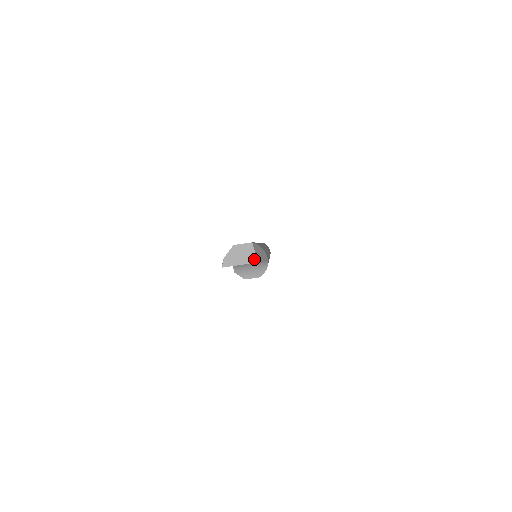
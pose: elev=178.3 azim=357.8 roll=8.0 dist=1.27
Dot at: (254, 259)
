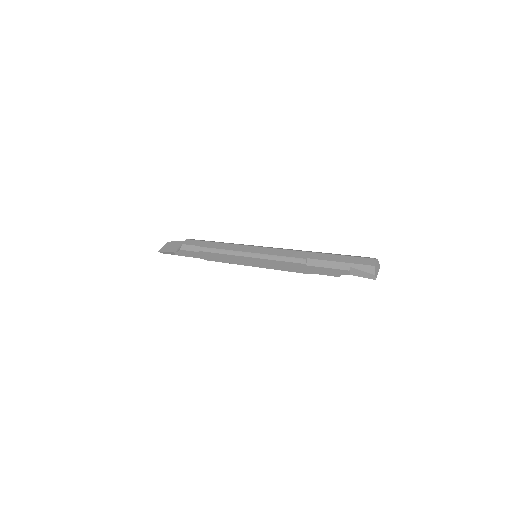
Dot at: occluded
